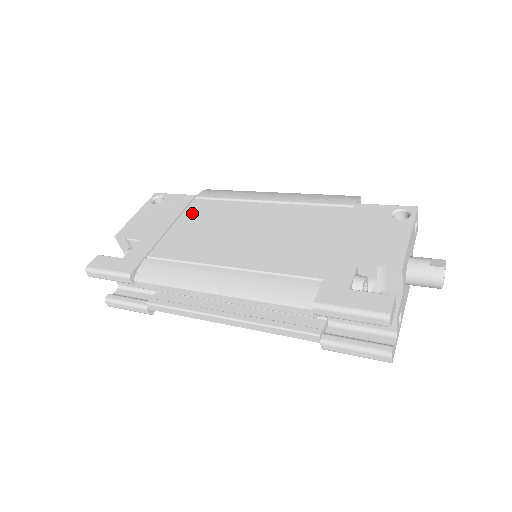
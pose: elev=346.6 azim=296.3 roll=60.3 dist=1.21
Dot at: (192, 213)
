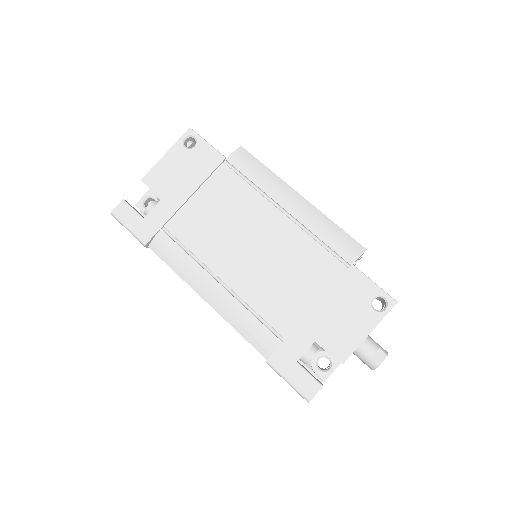
Dot at: (215, 186)
